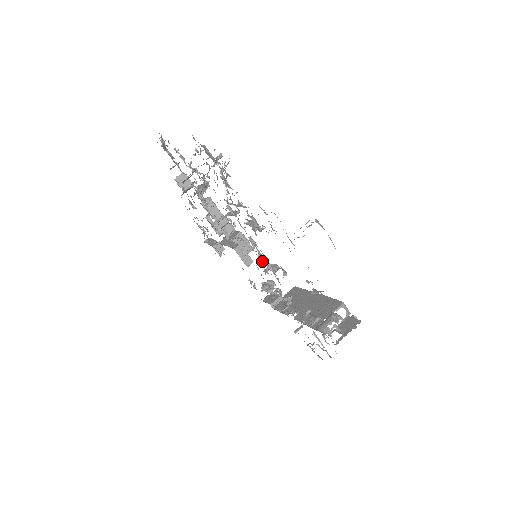
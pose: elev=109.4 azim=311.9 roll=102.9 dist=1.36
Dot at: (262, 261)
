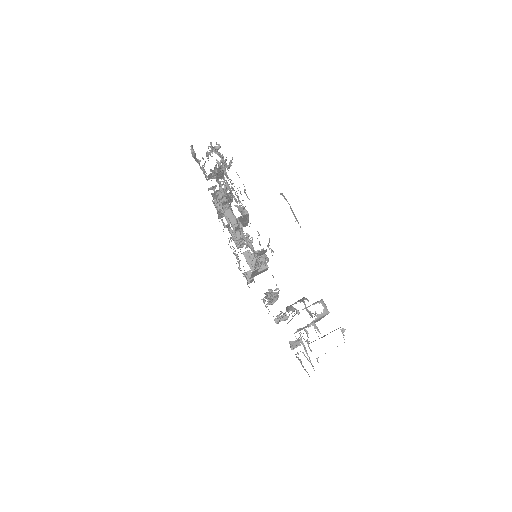
Dot at: occluded
